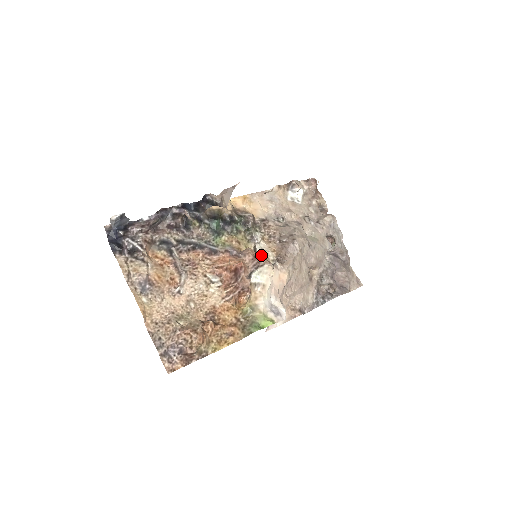
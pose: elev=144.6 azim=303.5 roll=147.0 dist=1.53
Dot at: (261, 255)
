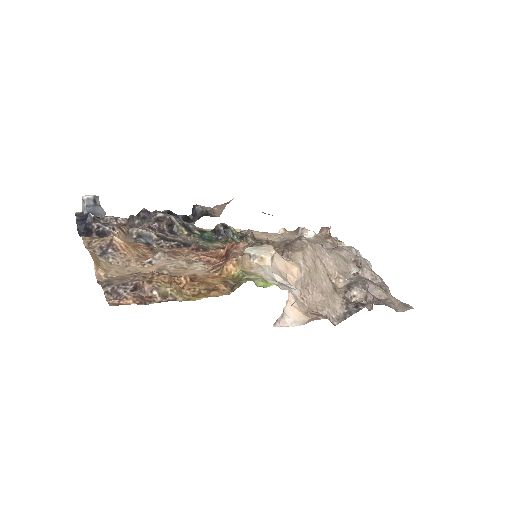
Dot at: occluded
